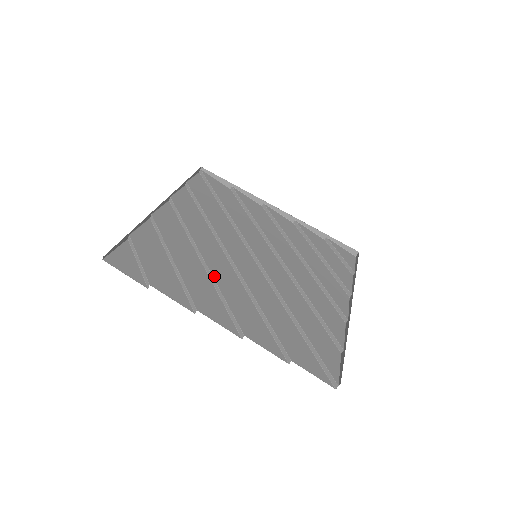
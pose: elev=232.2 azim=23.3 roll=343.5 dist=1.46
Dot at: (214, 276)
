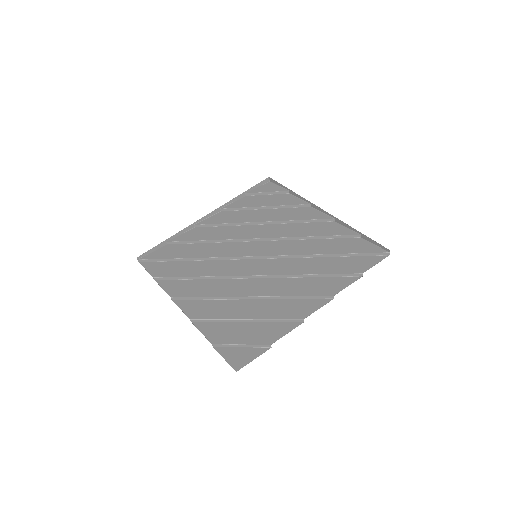
Dot at: (271, 295)
